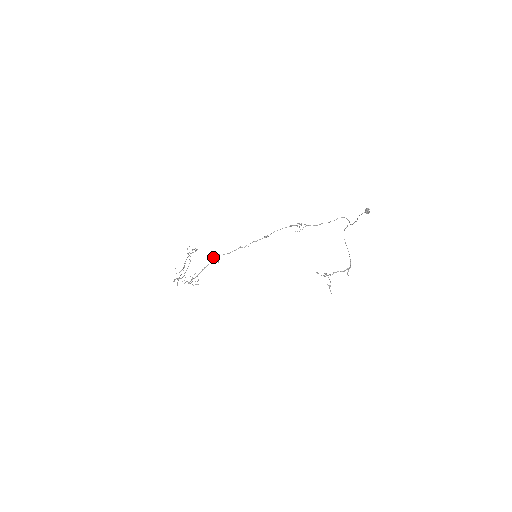
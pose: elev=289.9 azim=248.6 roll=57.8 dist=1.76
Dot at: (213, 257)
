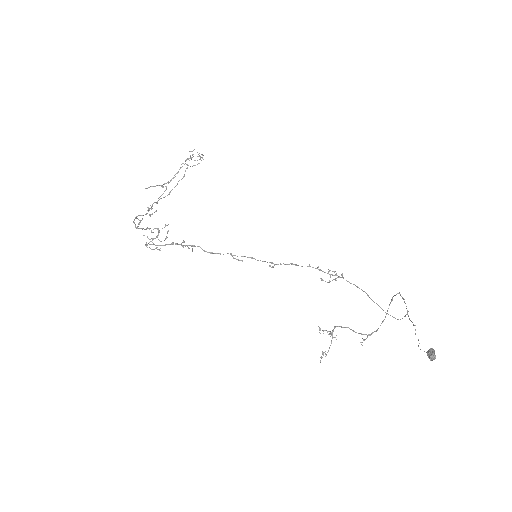
Dot at: (186, 245)
